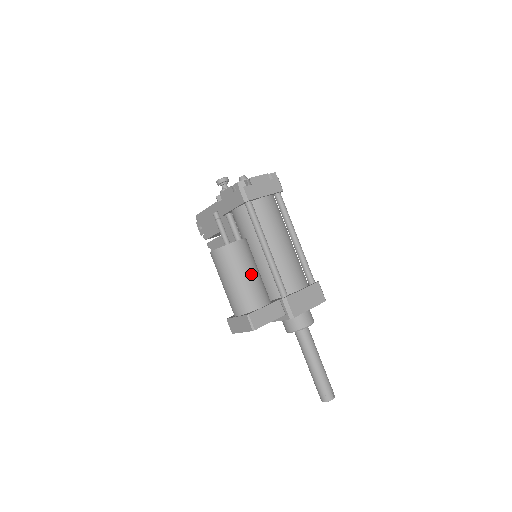
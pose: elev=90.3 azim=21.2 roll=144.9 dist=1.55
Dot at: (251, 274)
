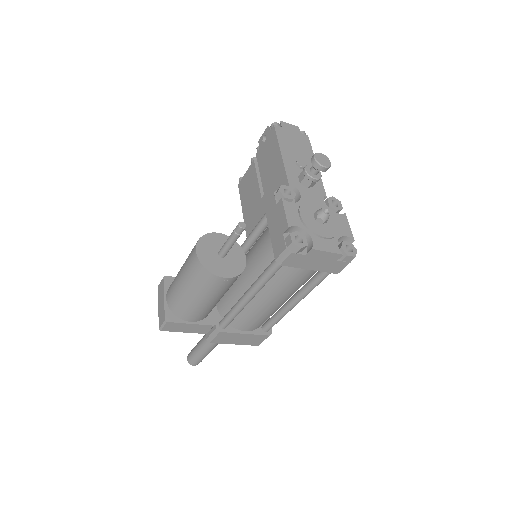
Dot at: (207, 302)
